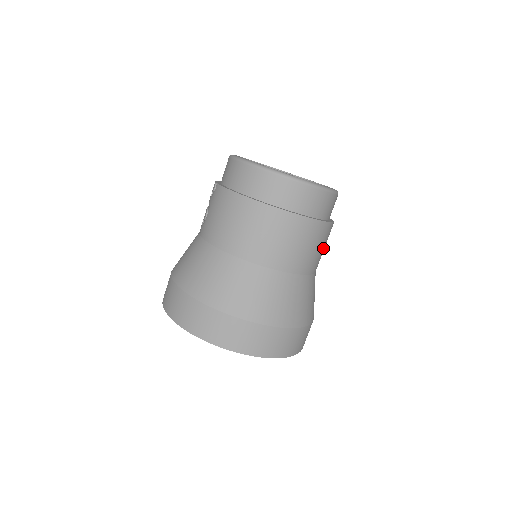
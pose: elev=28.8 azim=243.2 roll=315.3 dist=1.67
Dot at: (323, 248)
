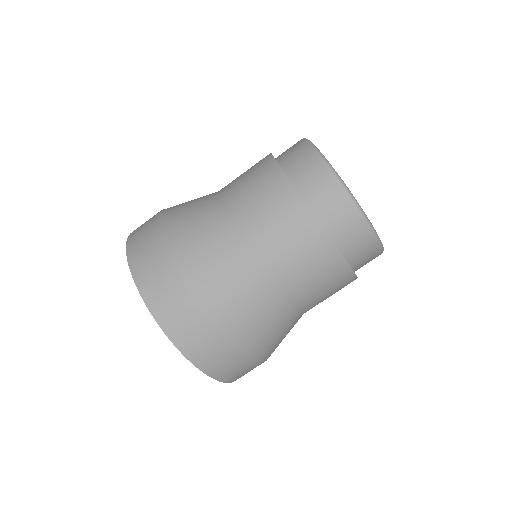
Dot at: (323, 290)
